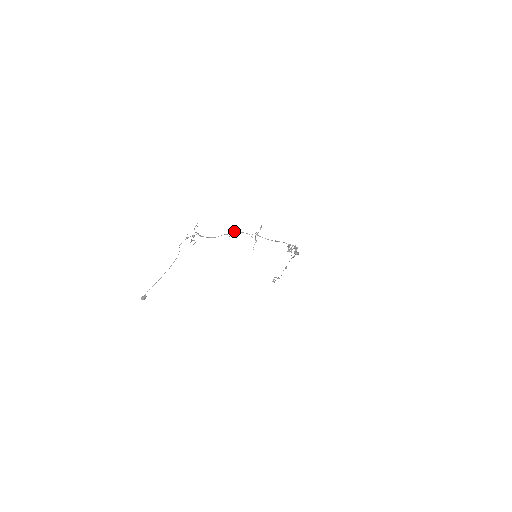
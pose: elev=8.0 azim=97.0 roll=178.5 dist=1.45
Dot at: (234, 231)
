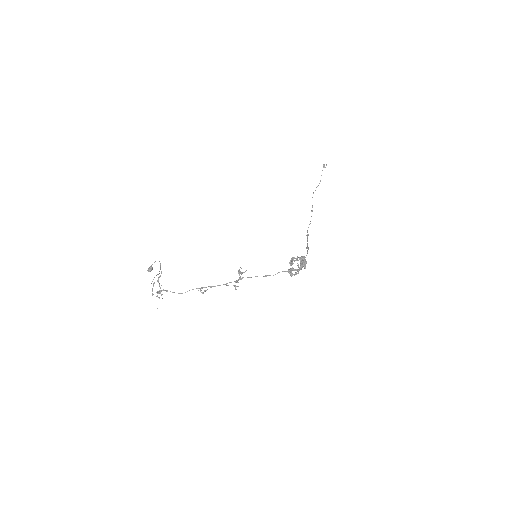
Dot at: (202, 293)
